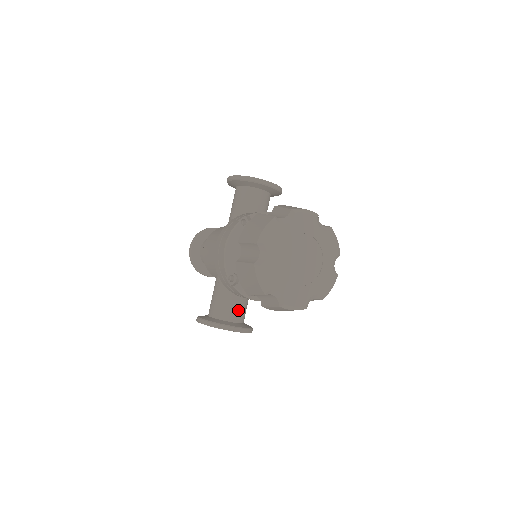
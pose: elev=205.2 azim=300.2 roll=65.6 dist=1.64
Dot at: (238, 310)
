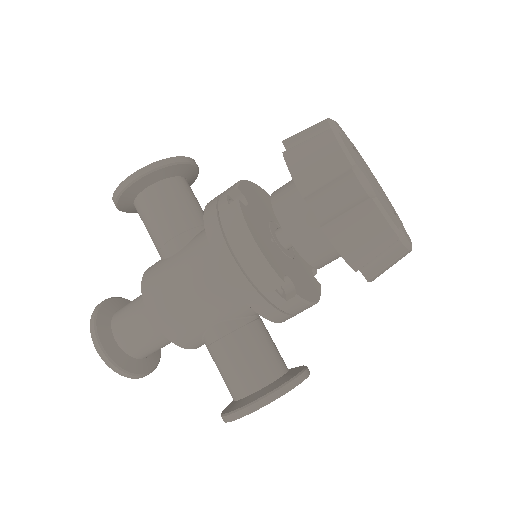
Dot at: (277, 352)
